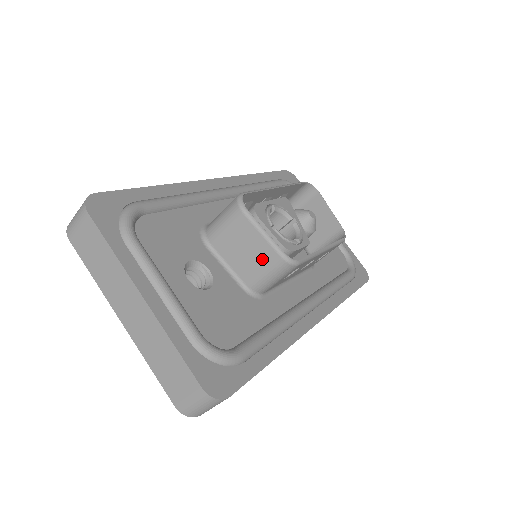
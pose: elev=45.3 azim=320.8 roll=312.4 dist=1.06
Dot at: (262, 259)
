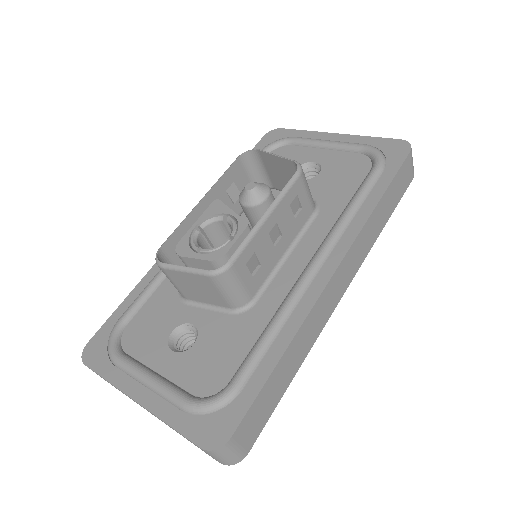
Dot at: (207, 286)
